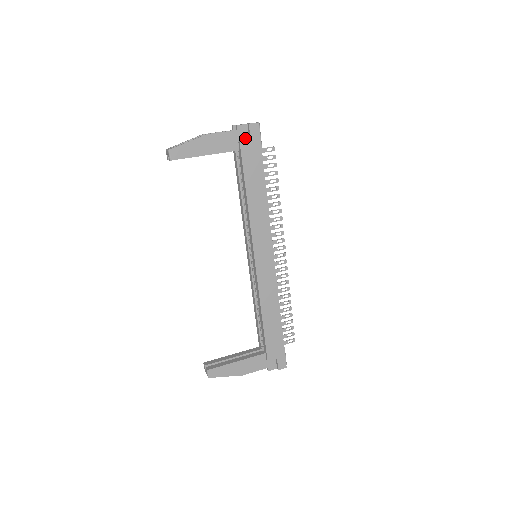
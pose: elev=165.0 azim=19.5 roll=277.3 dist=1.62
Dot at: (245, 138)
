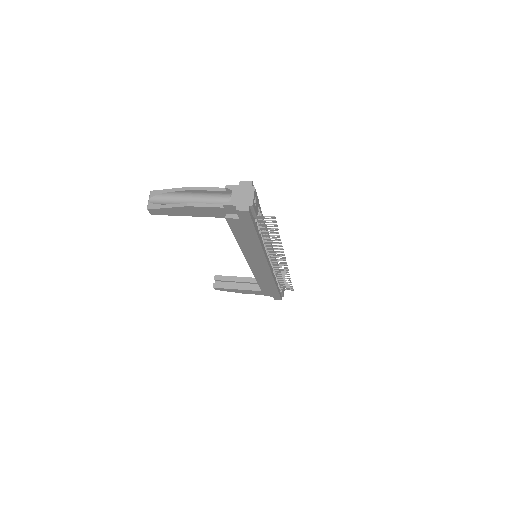
Dot at: (234, 212)
